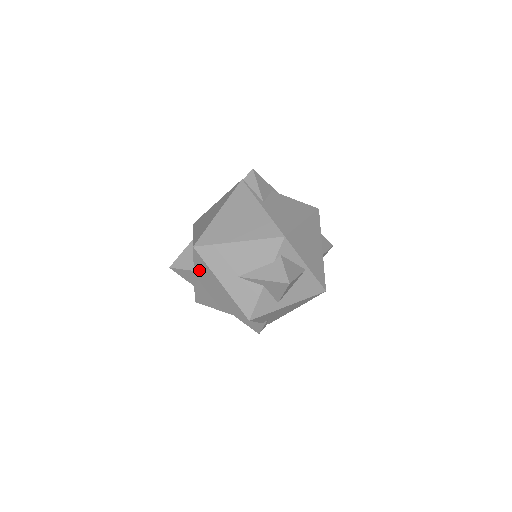
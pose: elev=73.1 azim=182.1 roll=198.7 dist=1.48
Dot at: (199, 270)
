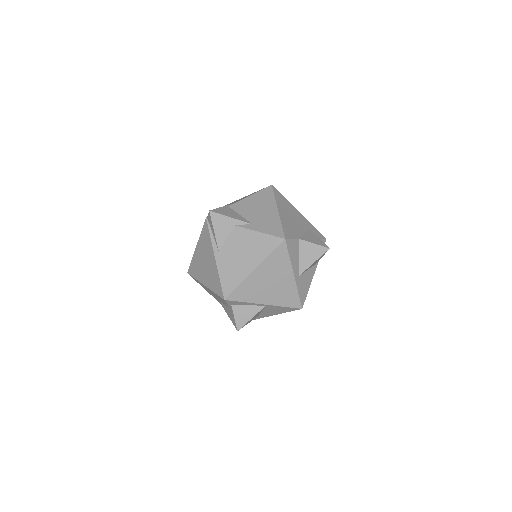
Dot at: occluded
